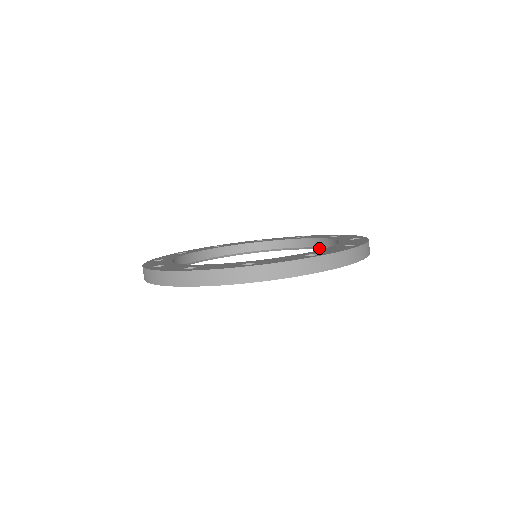
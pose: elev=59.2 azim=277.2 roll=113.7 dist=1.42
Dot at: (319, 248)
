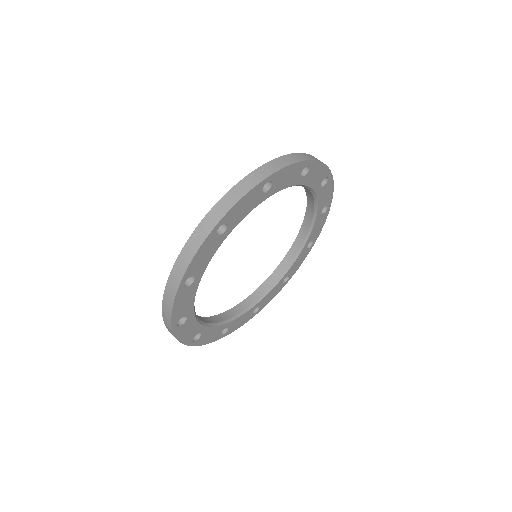
Dot at: (315, 198)
